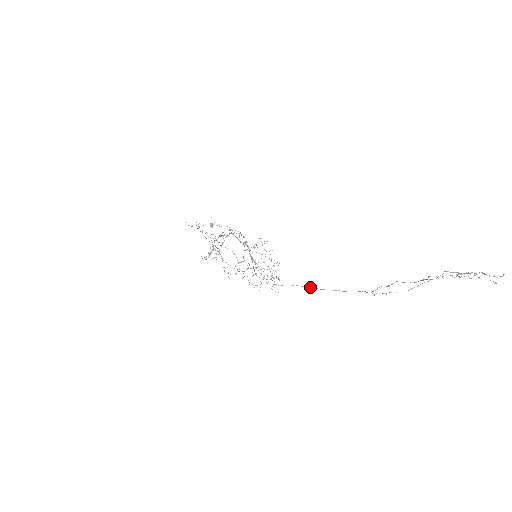
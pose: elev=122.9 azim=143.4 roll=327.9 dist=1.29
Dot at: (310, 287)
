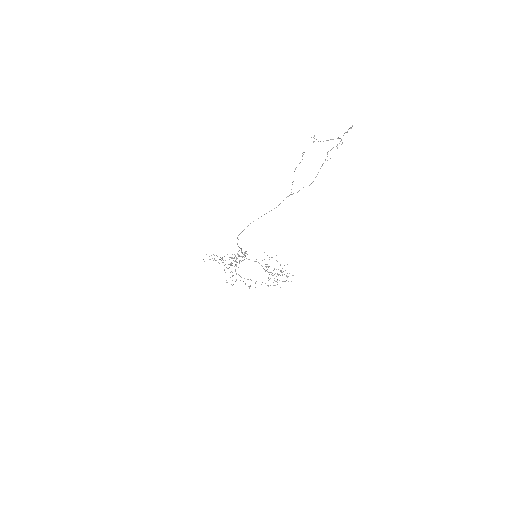
Dot at: occluded
